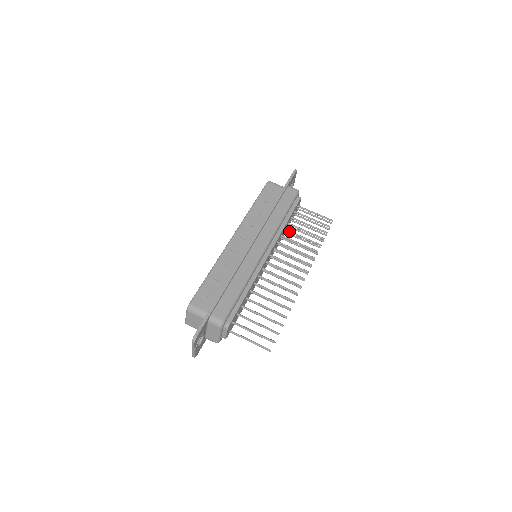
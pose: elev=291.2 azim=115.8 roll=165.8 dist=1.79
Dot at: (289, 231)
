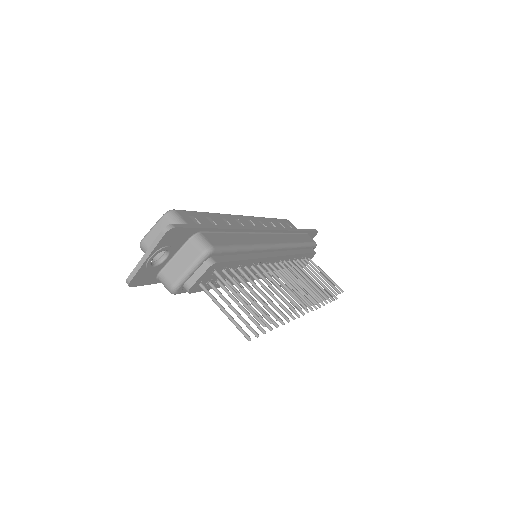
Dot at: occluded
